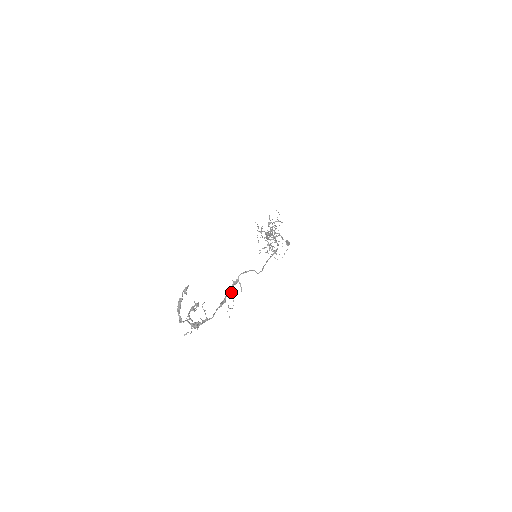
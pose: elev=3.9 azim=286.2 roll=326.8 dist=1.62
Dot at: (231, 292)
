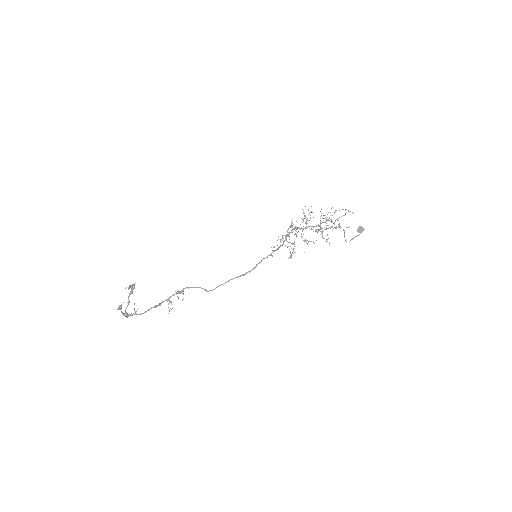
Dot at: (169, 300)
